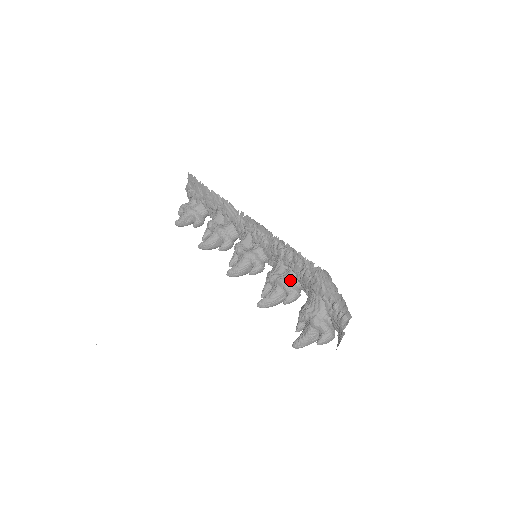
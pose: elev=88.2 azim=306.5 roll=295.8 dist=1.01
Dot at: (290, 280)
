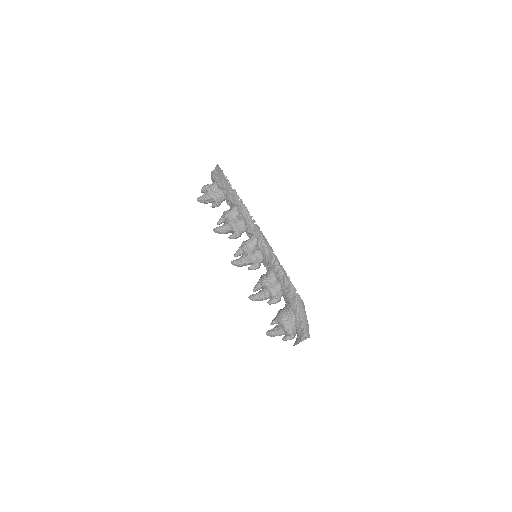
Dot at: (277, 291)
